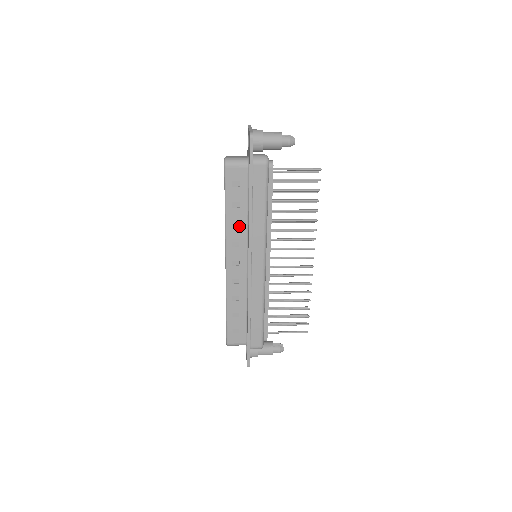
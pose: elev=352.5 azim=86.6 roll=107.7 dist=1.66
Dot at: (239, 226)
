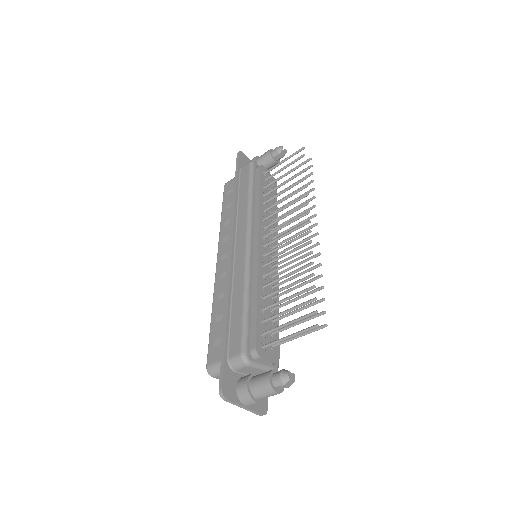
Dot at: (231, 222)
